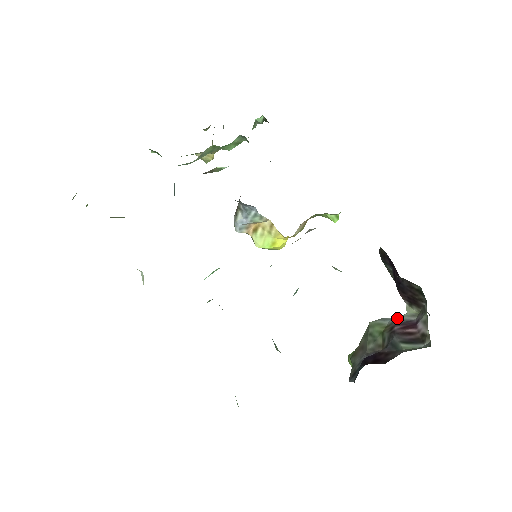
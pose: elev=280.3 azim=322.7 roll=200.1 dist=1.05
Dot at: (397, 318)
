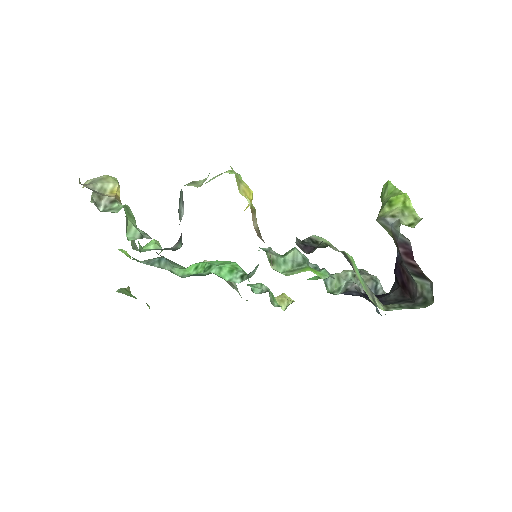
Dot at: (395, 232)
